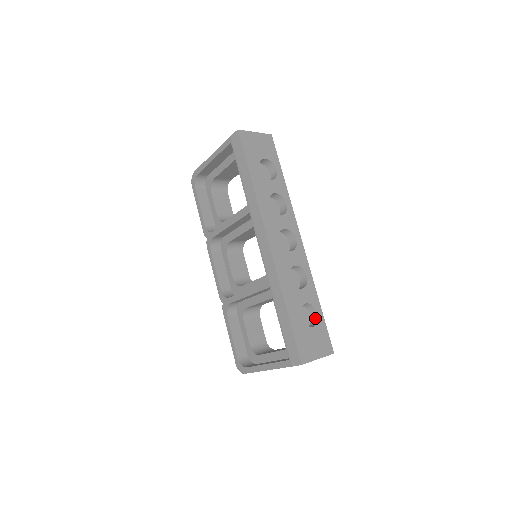
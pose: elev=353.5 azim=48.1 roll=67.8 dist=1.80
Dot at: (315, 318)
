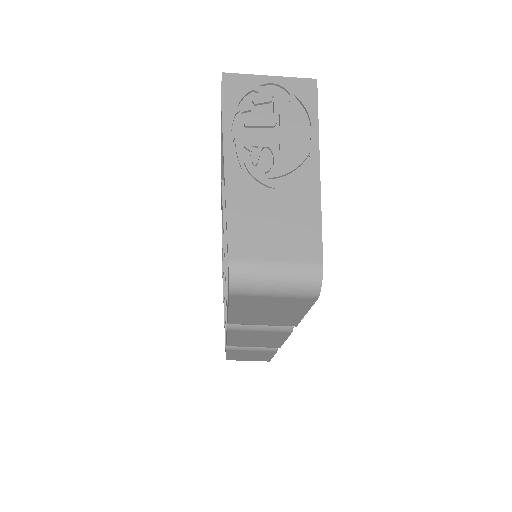
Dot at: occluded
